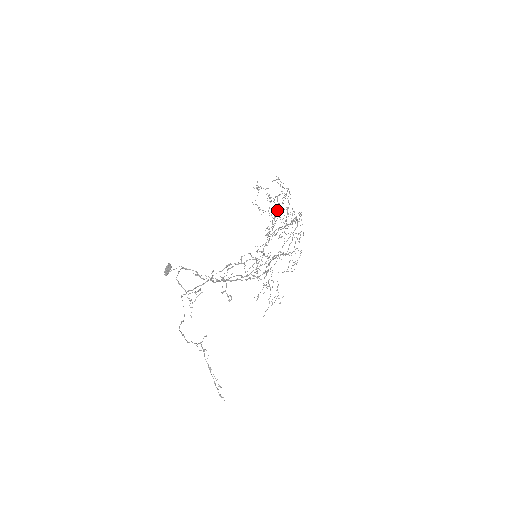
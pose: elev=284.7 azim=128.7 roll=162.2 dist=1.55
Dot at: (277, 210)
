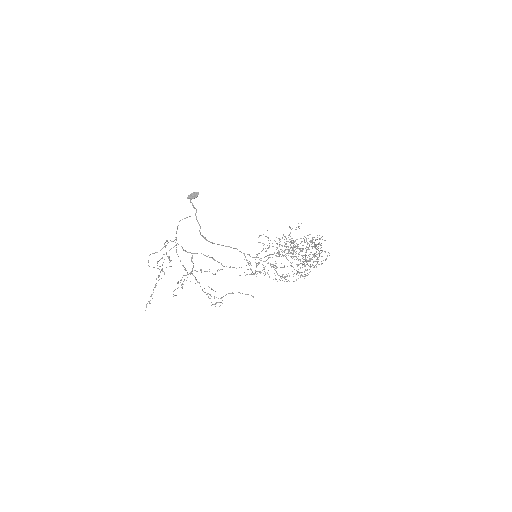
Dot at: occluded
